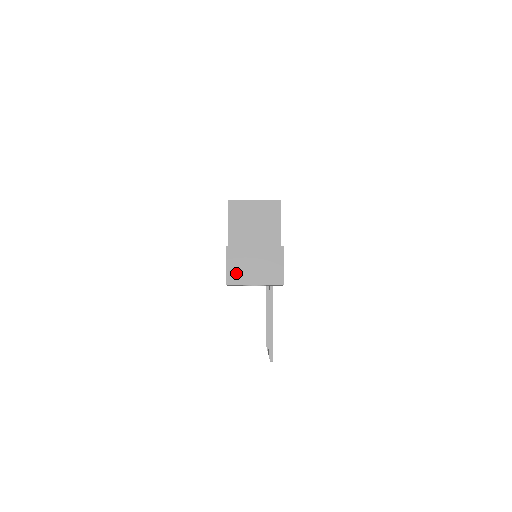
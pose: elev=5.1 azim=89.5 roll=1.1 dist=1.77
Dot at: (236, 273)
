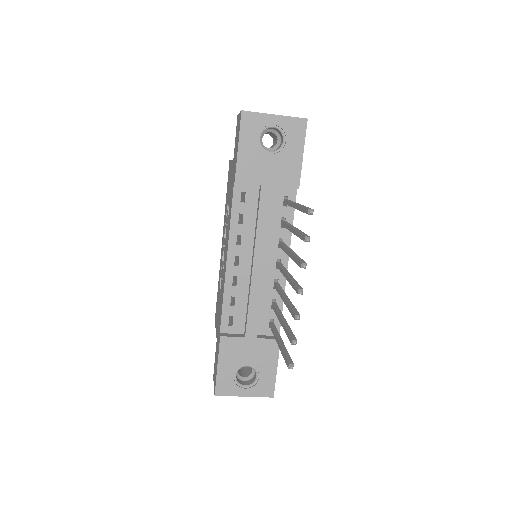
Dot at: occluded
